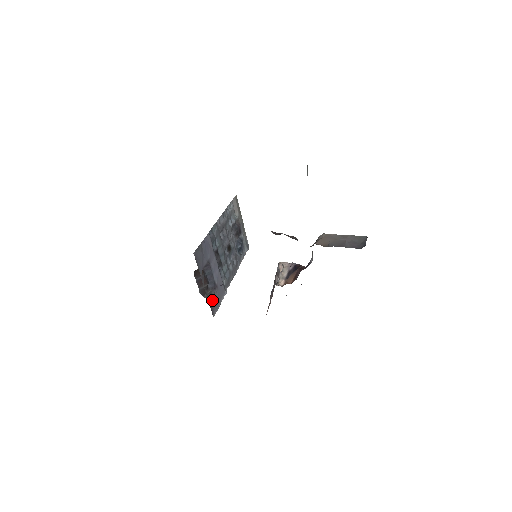
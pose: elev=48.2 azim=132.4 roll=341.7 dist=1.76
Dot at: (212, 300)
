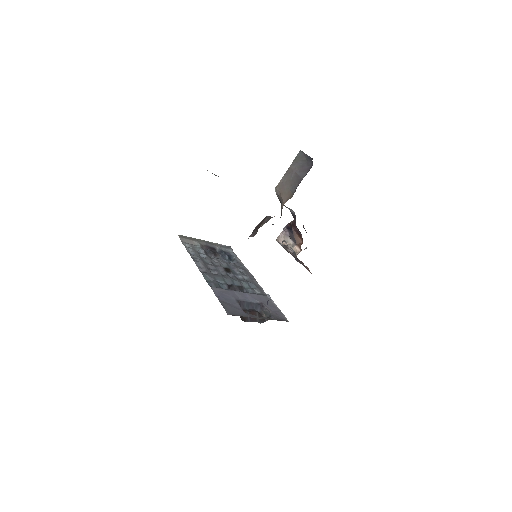
Dot at: (273, 315)
